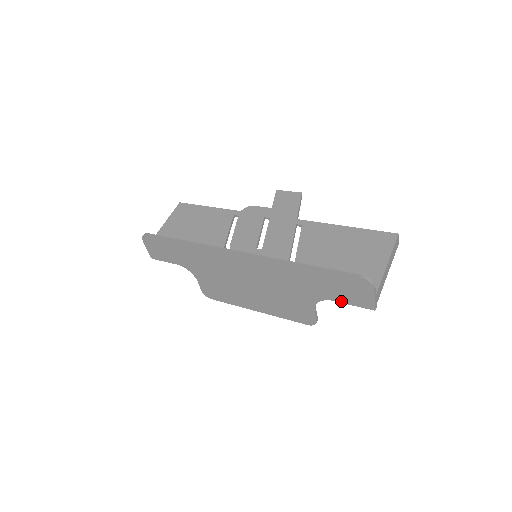
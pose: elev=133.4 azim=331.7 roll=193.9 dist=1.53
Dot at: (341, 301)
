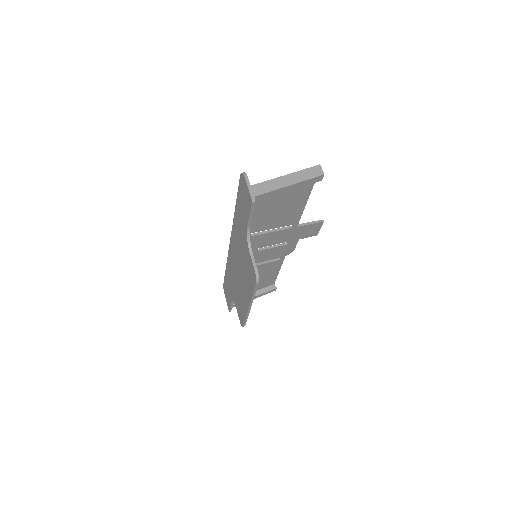
Dot at: (248, 219)
